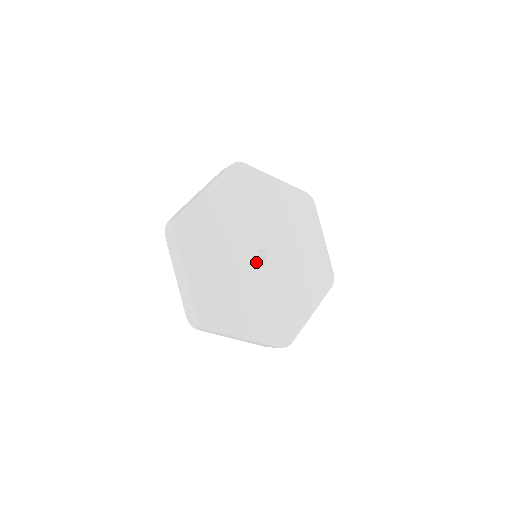
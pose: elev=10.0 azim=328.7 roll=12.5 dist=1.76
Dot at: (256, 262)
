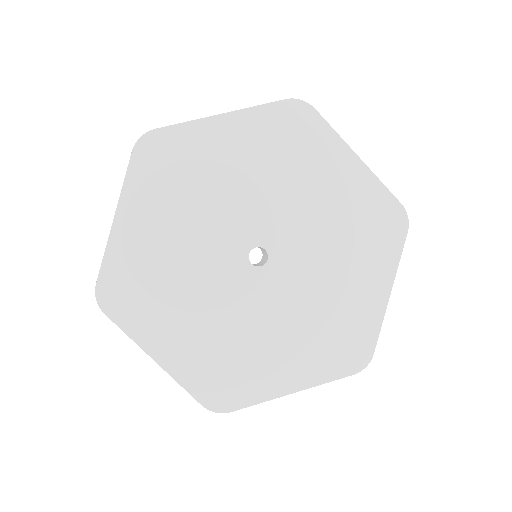
Dot at: (241, 263)
